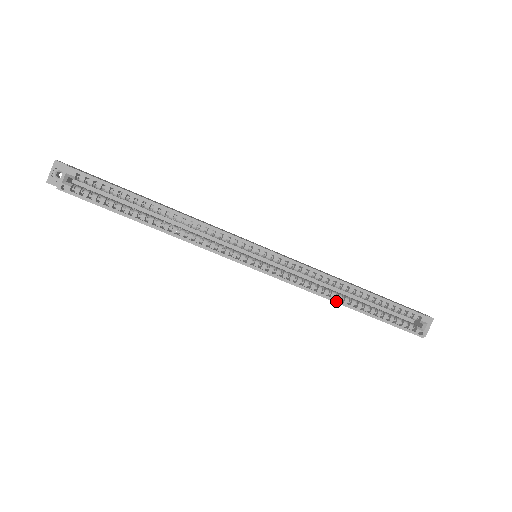
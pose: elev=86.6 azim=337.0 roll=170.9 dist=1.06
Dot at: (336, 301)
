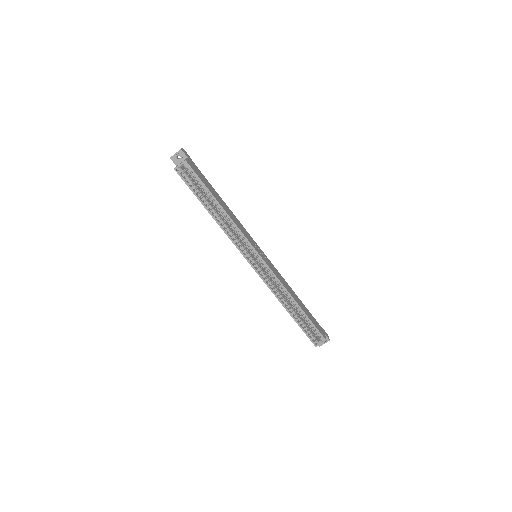
Dot at: (282, 304)
